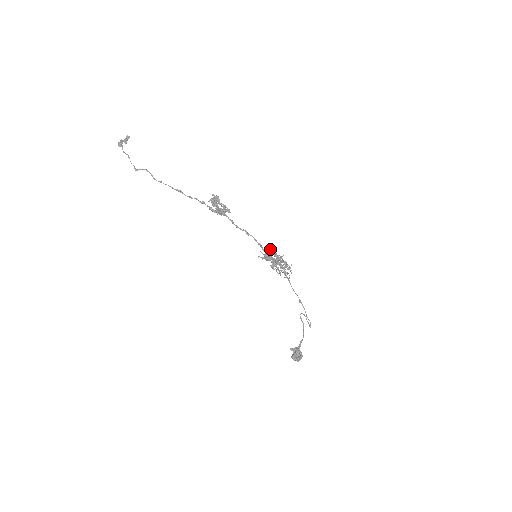
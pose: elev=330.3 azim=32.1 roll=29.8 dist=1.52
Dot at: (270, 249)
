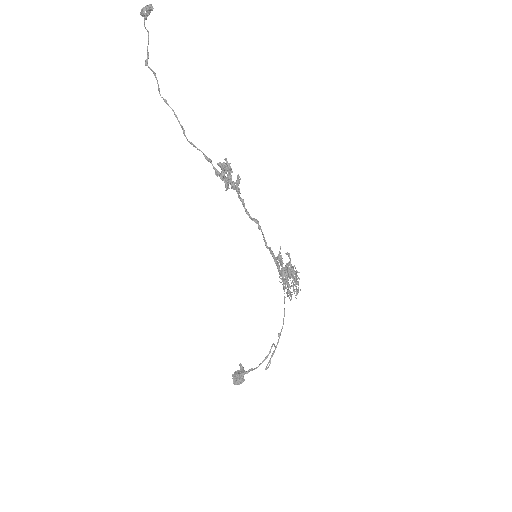
Dot at: occluded
